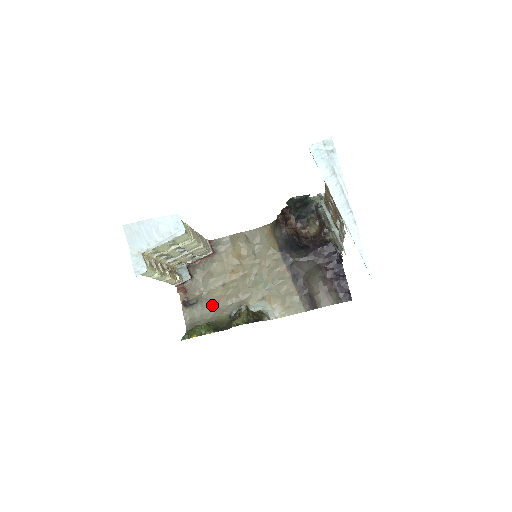
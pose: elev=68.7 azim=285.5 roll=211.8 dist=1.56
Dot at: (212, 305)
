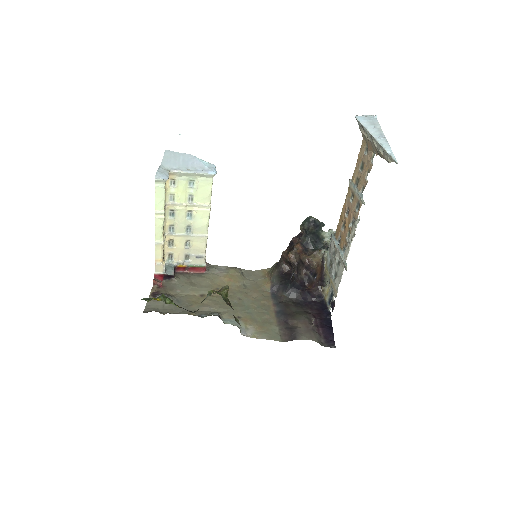
Dot at: (182, 305)
